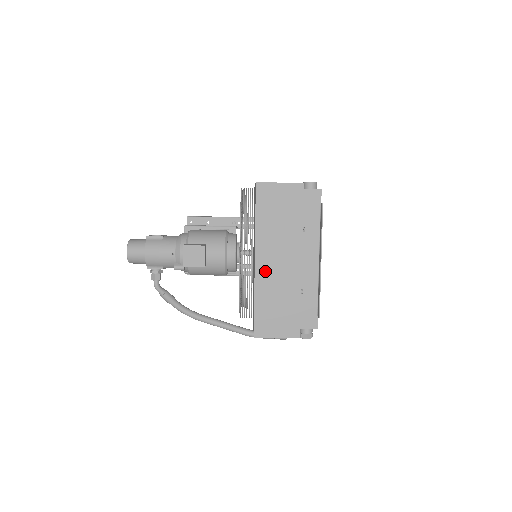
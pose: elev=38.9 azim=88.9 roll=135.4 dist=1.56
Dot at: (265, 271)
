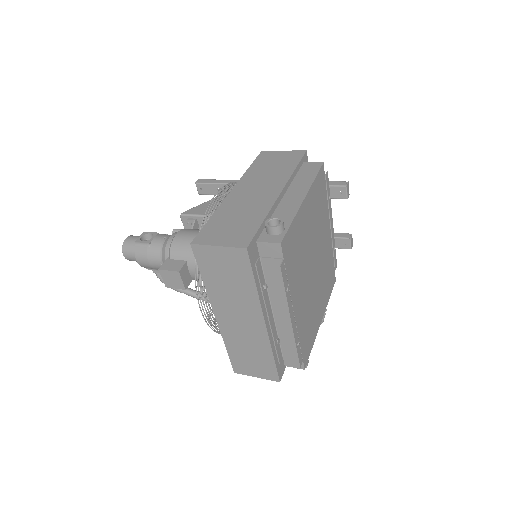
Dot at: (228, 326)
